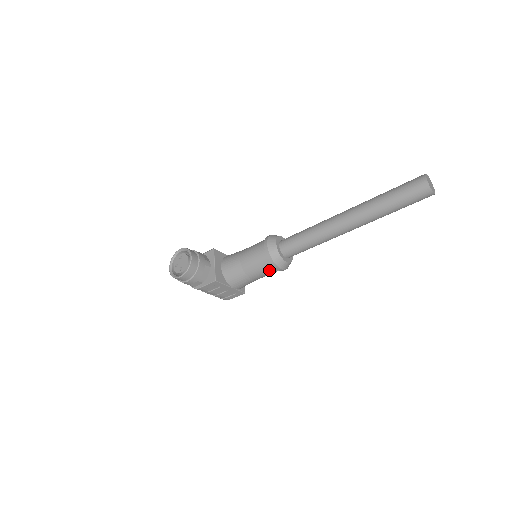
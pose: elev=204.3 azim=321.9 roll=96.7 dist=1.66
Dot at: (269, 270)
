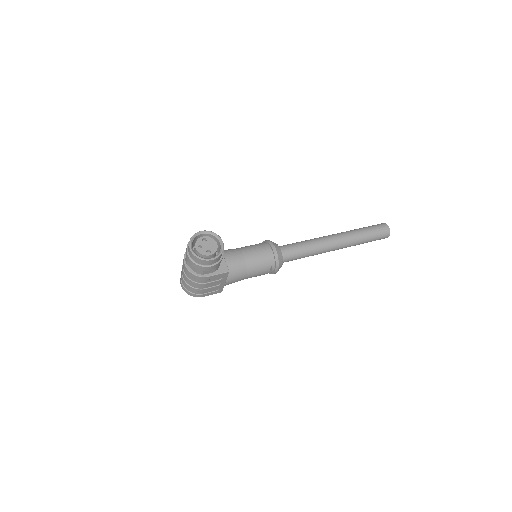
Dot at: (267, 271)
